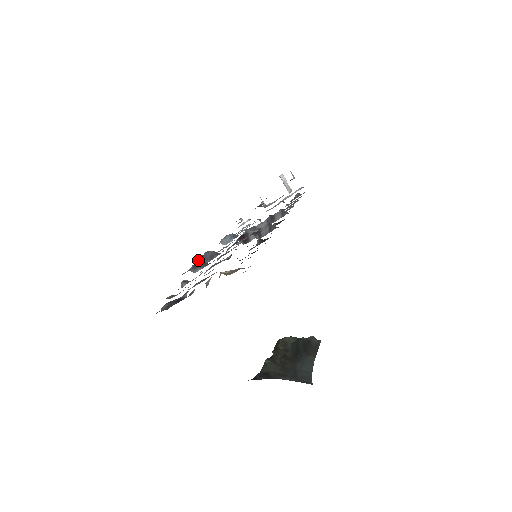
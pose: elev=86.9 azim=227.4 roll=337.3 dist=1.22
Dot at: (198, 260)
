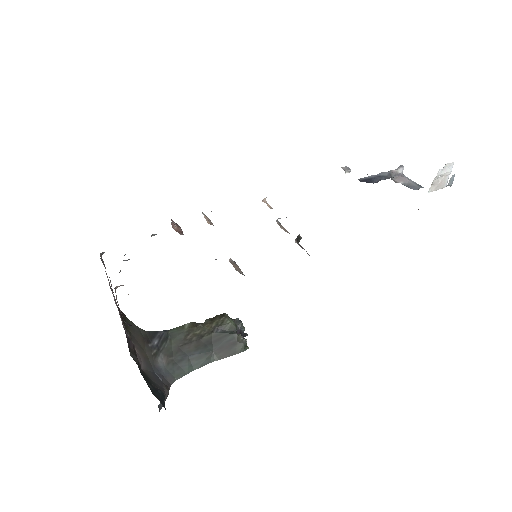
Dot at: occluded
